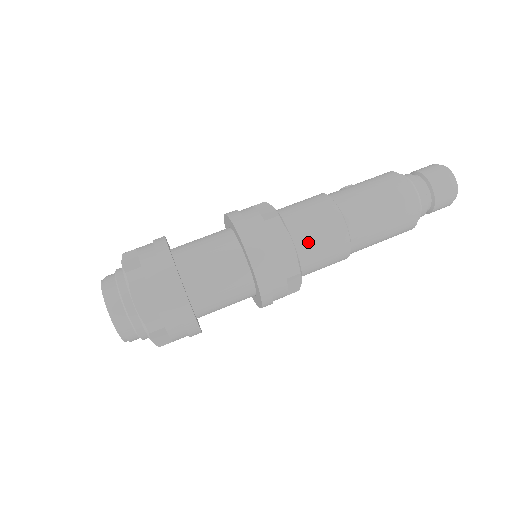
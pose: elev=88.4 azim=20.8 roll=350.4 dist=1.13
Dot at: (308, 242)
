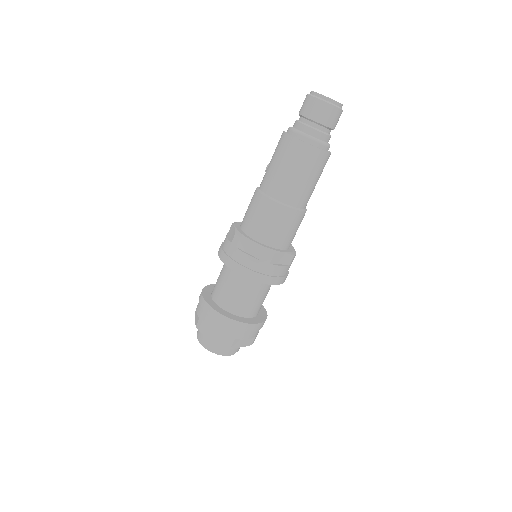
Dot at: (264, 232)
